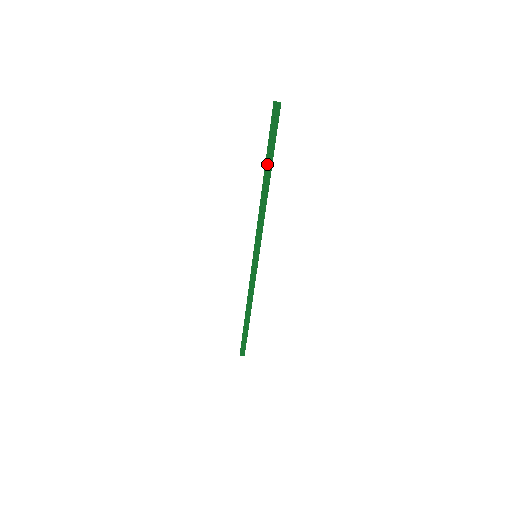
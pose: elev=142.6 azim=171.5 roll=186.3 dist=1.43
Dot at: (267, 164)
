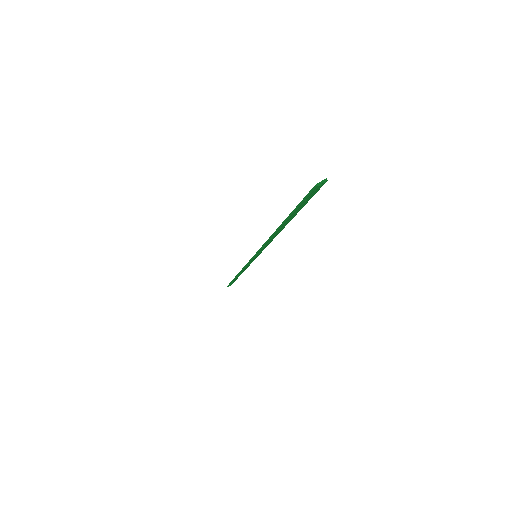
Dot at: (289, 220)
